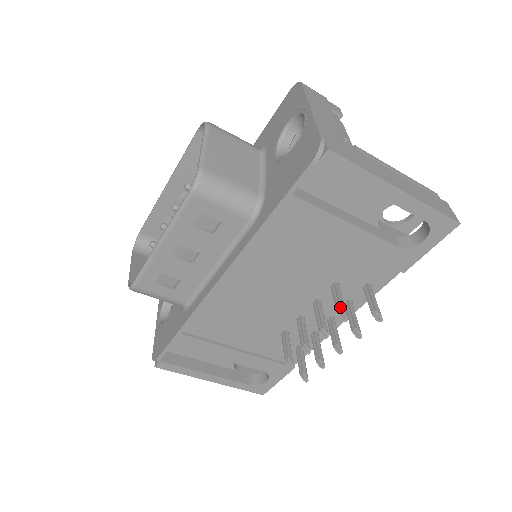
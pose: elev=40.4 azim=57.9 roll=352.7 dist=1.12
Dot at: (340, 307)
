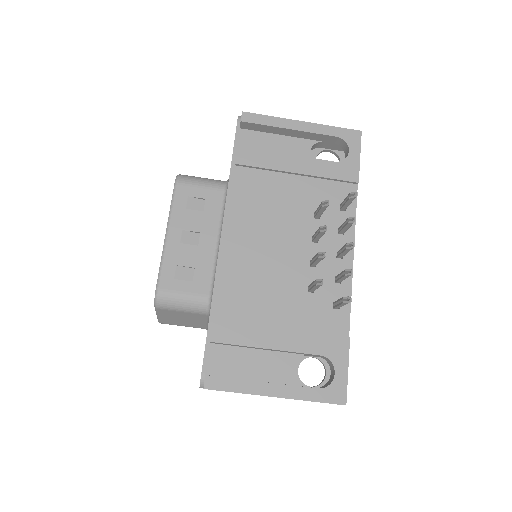
Dot at: (321, 203)
